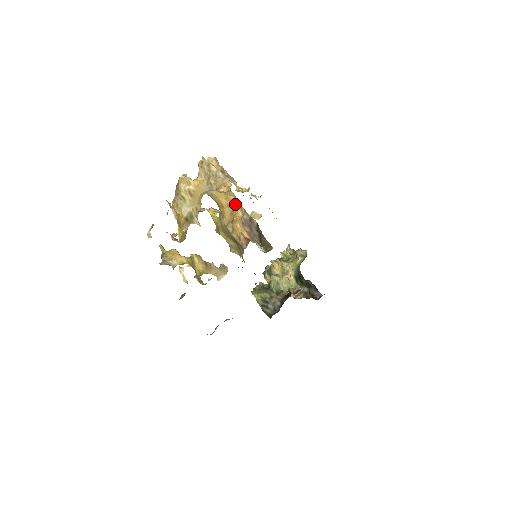
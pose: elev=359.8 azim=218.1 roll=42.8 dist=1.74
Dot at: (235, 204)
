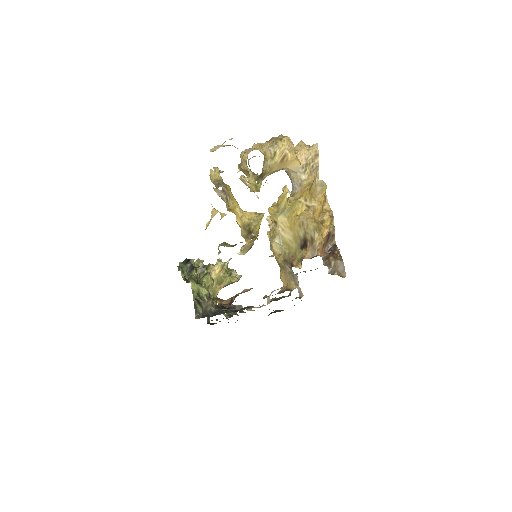
Dot at: (327, 211)
